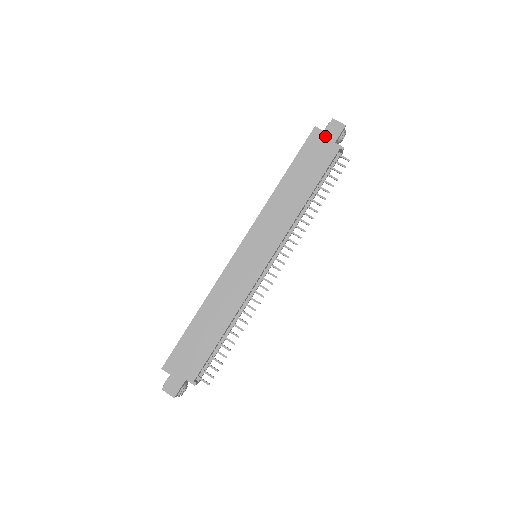
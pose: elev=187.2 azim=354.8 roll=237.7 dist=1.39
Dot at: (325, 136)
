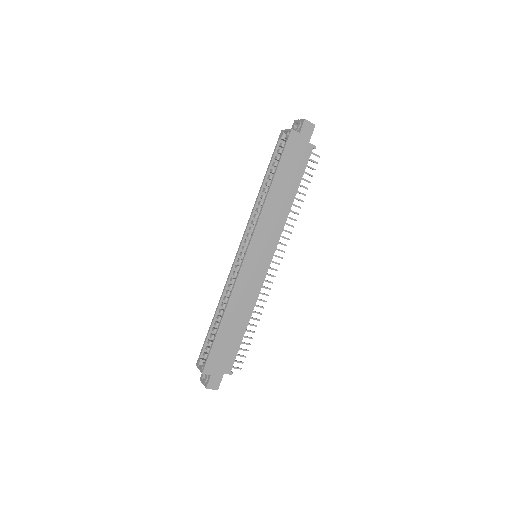
Dot at: (301, 138)
